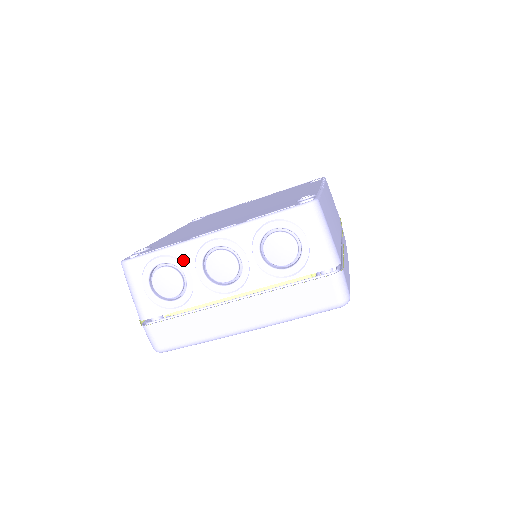
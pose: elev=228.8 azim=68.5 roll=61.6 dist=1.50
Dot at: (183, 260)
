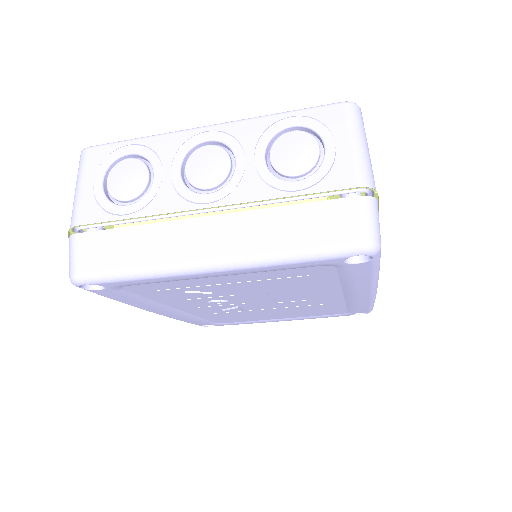
Dot at: (159, 153)
